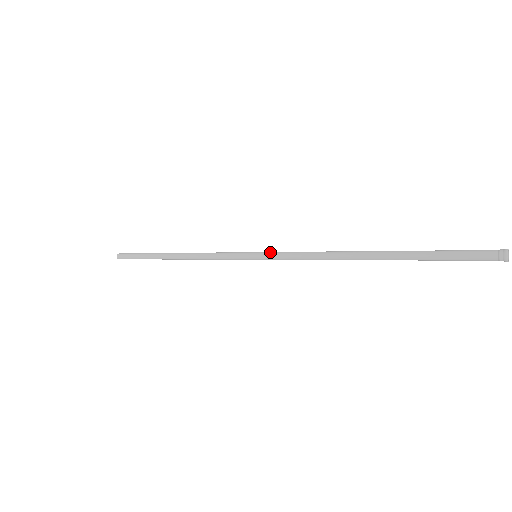
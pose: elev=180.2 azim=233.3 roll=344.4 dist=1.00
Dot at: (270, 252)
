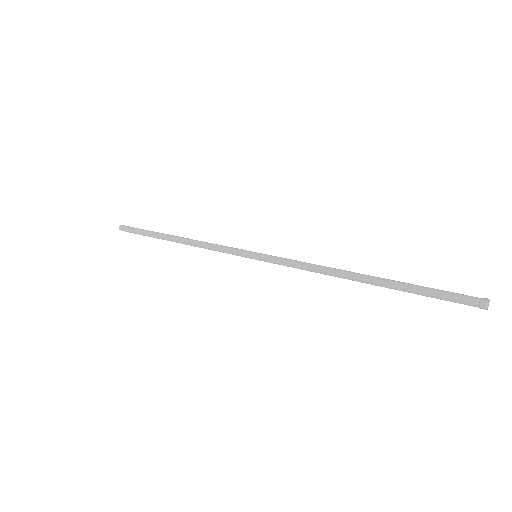
Dot at: (270, 256)
